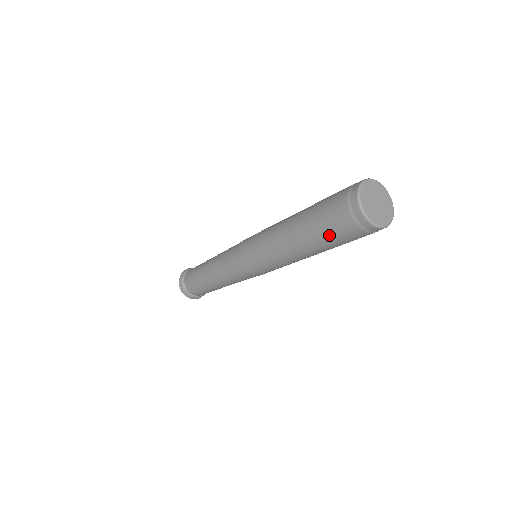
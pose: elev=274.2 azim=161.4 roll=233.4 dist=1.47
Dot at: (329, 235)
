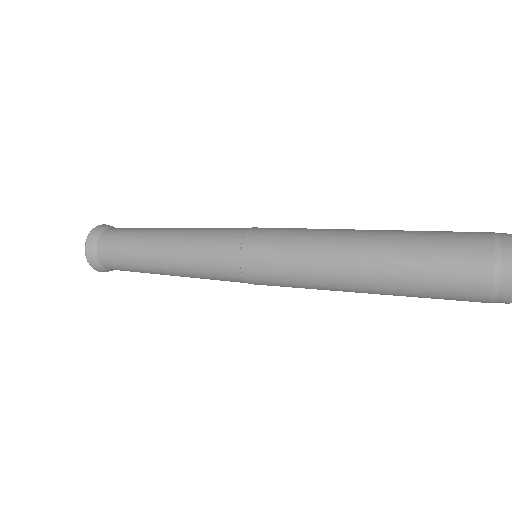
Dot at: (435, 296)
